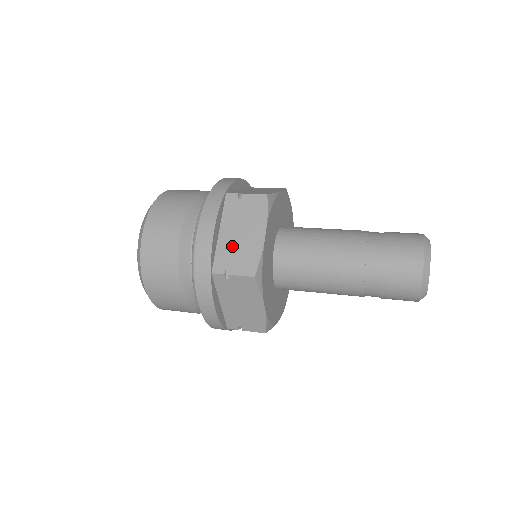
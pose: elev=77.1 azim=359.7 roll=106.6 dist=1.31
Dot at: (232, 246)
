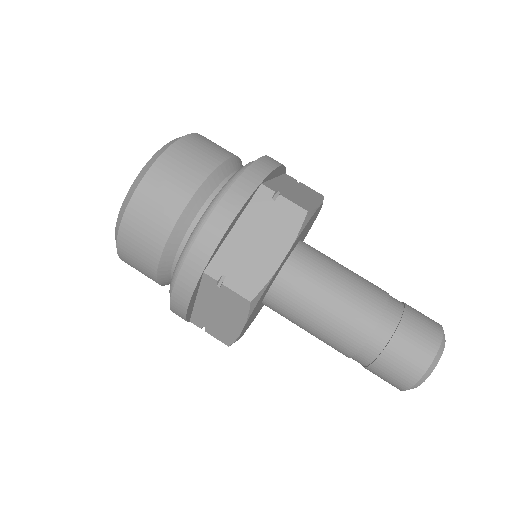
Dot at: (287, 189)
